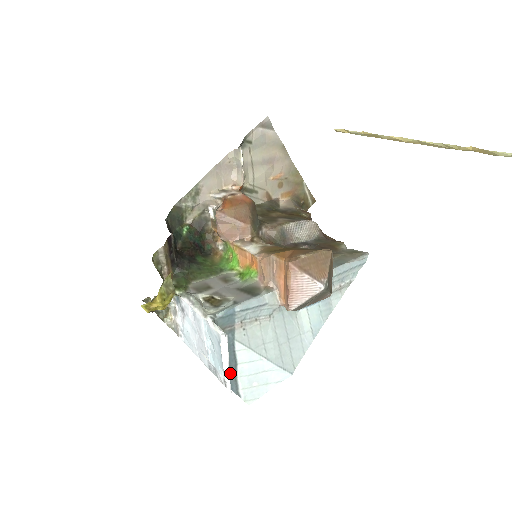
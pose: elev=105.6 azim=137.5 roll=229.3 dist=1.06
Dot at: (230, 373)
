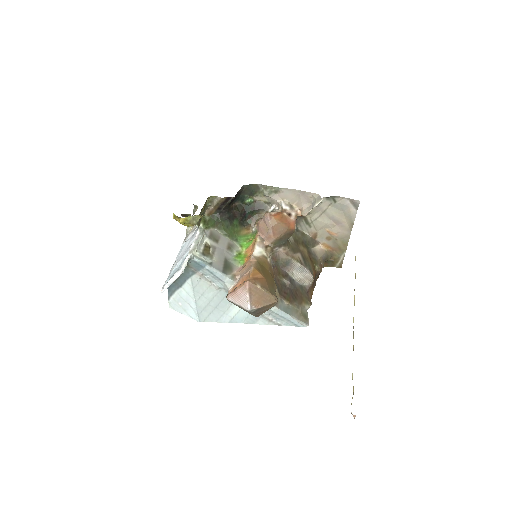
Dot at: (175, 286)
